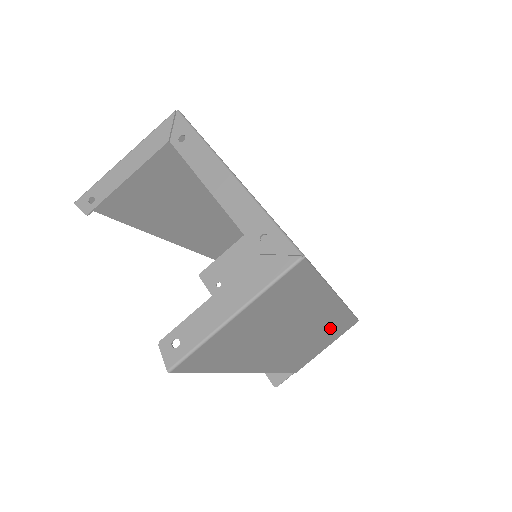
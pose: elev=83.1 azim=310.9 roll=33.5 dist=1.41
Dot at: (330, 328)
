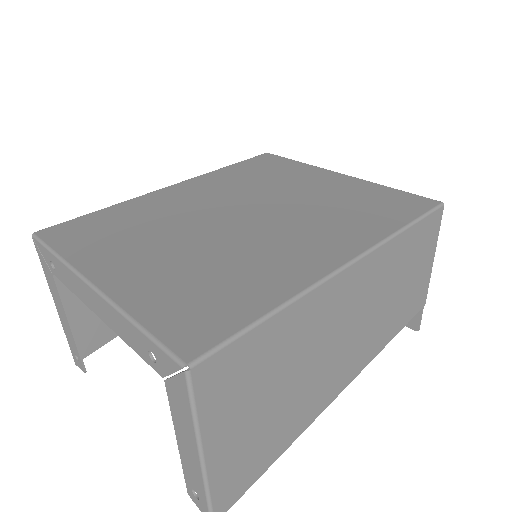
Dot at: (401, 263)
